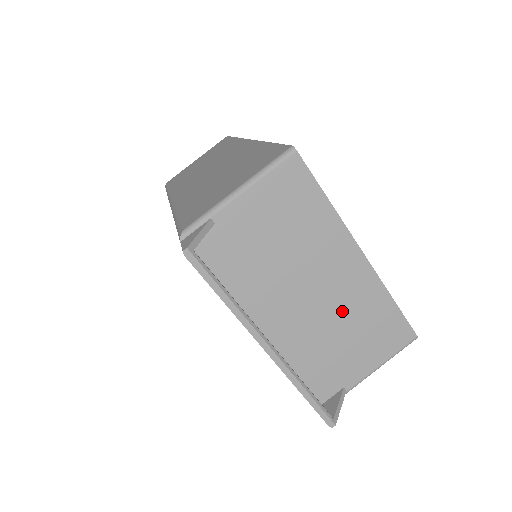
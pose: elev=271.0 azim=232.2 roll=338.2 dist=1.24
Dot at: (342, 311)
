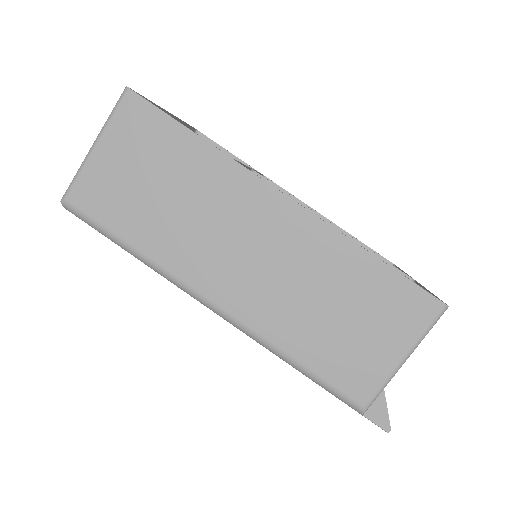
Dot at: occluded
